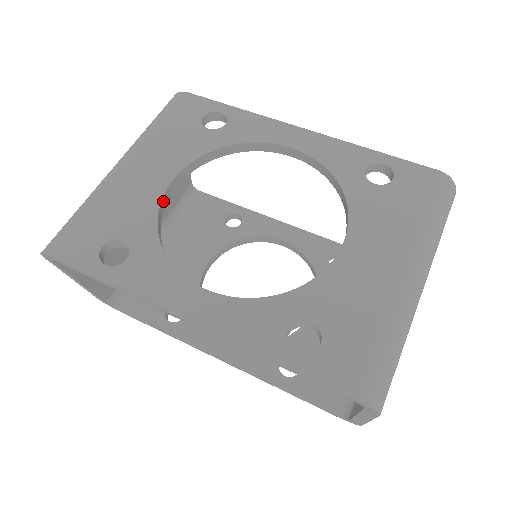
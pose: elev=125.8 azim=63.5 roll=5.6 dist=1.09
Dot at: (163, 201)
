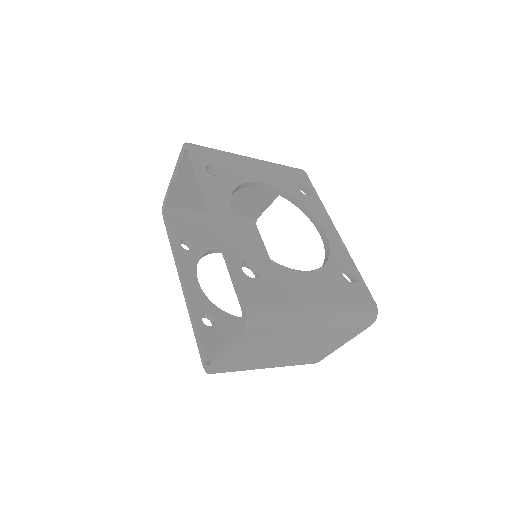
Dot at: (252, 184)
